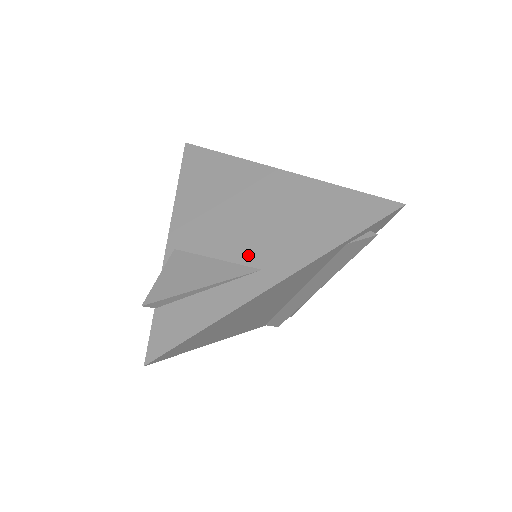
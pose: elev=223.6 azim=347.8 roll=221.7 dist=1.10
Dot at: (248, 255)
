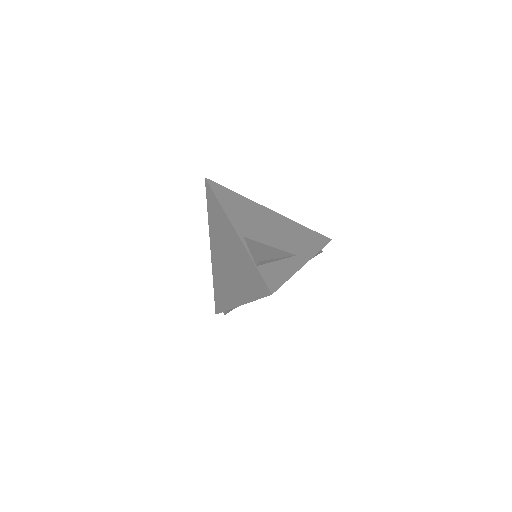
Dot at: (286, 247)
